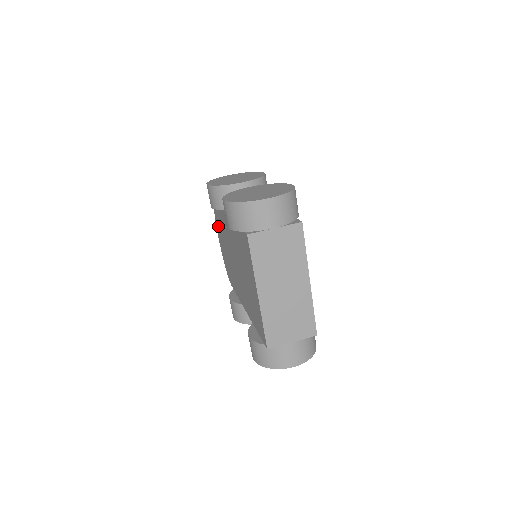
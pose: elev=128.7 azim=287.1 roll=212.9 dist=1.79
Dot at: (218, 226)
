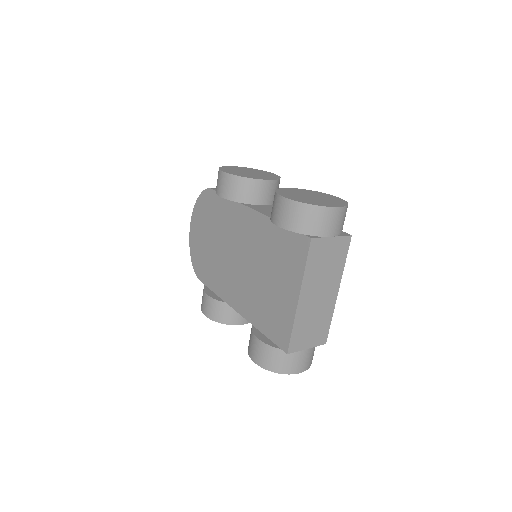
Dot at: (201, 215)
